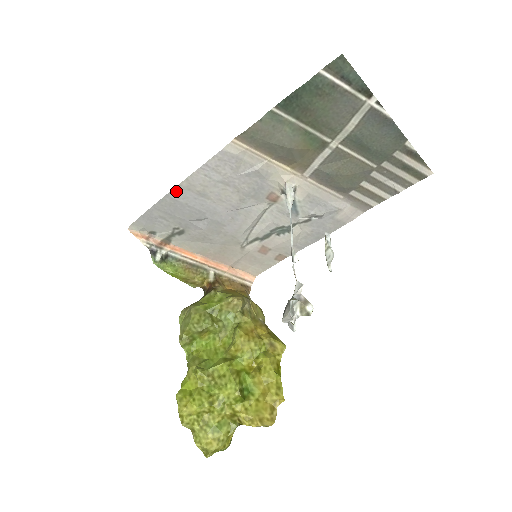
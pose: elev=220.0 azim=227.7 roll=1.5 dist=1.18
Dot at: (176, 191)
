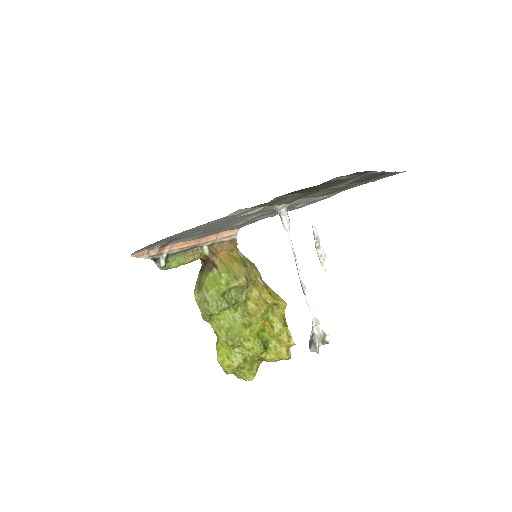
Dot at: (177, 234)
